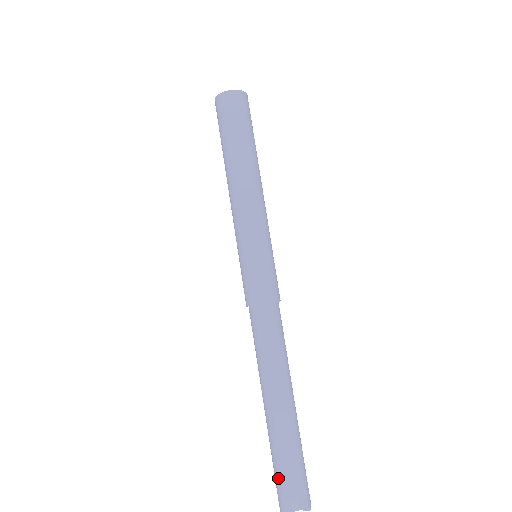
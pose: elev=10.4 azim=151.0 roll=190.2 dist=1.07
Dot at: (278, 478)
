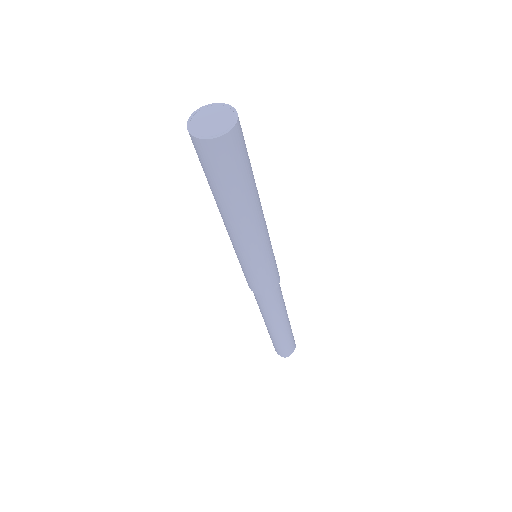
Dot at: (284, 349)
